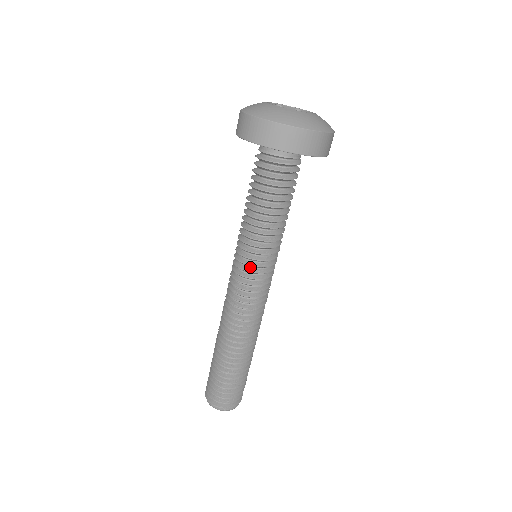
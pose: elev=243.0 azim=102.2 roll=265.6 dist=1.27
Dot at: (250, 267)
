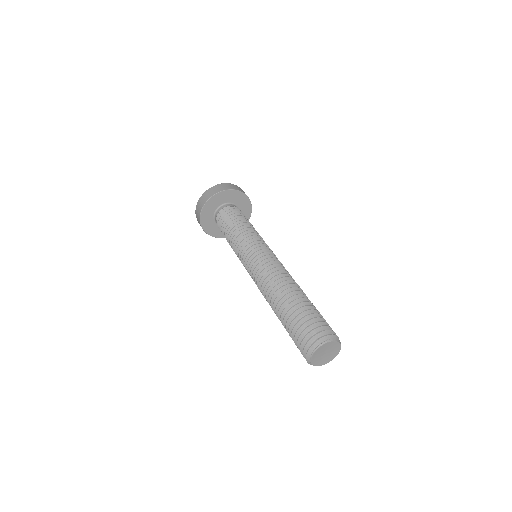
Dot at: (251, 252)
